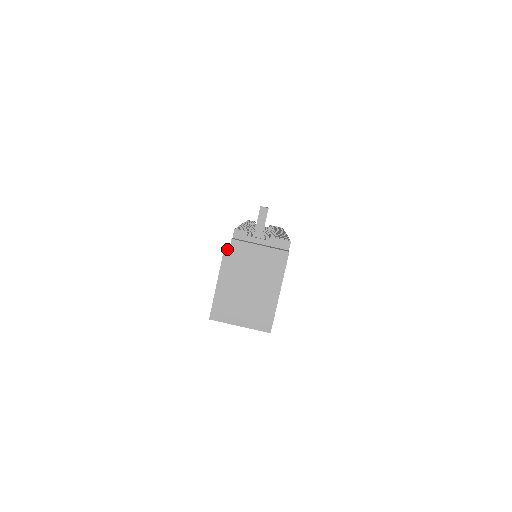
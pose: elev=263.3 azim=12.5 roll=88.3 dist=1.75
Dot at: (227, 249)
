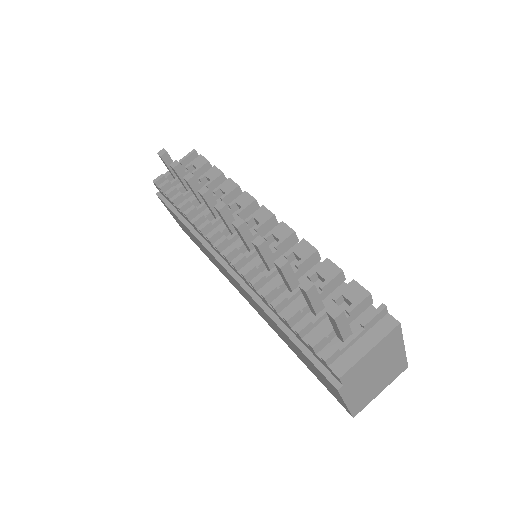
Dot at: (312, 362)
